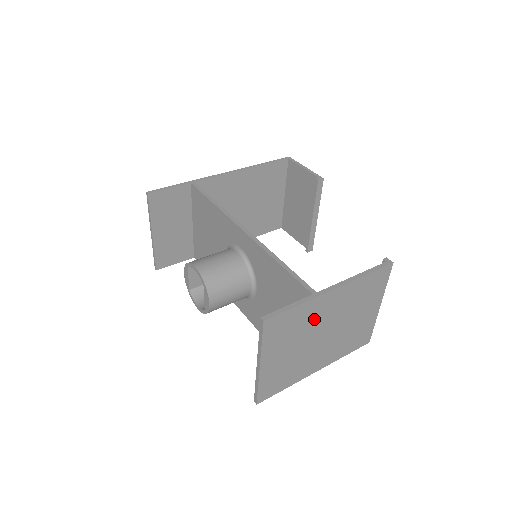
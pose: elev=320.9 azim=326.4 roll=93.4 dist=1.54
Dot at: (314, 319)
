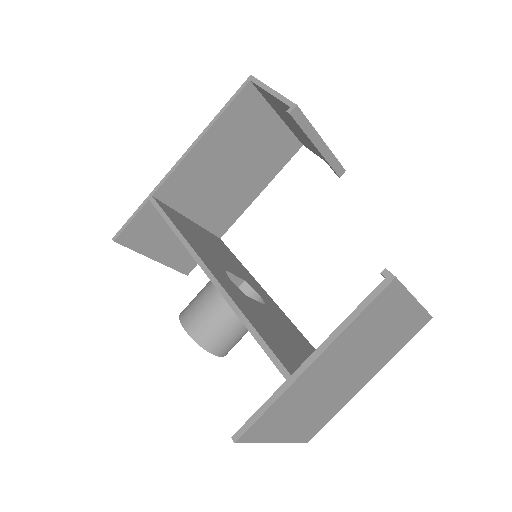
Dot at: (311, 387)
